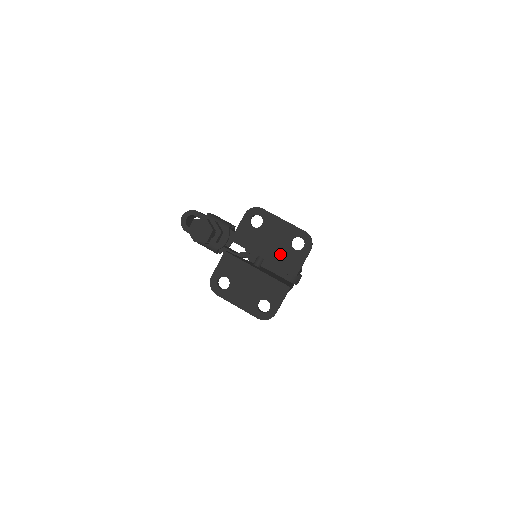
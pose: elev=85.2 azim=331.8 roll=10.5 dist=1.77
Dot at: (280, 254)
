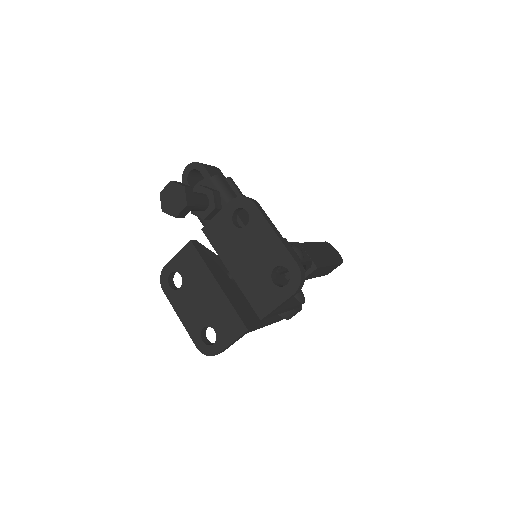
Dot at: (252, 279)
